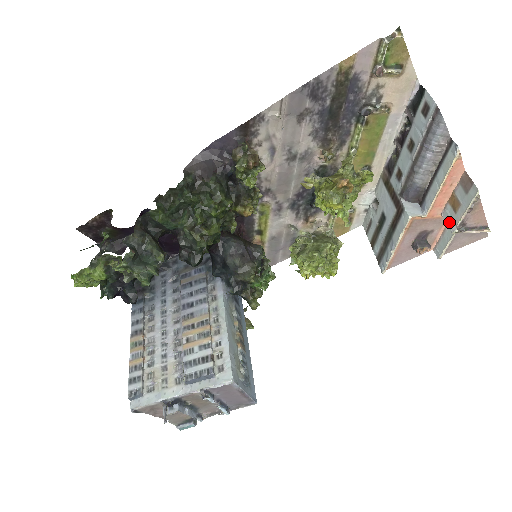
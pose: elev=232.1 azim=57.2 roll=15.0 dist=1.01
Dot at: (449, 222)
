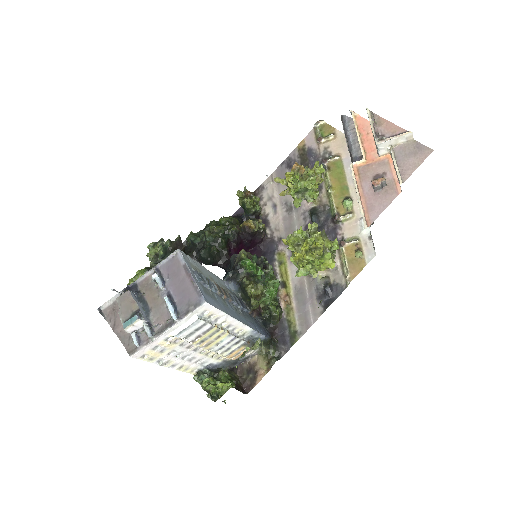
Dot at: (376, 146)
